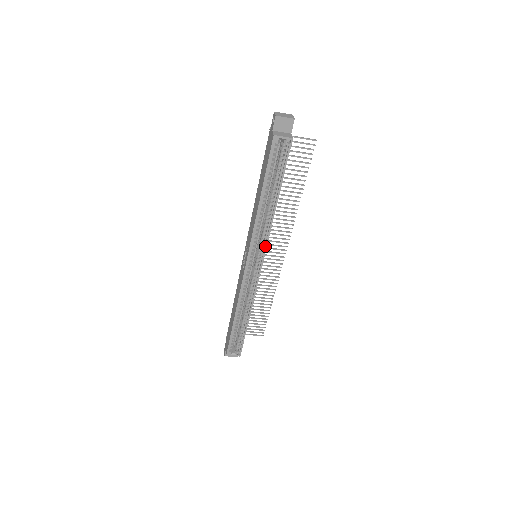
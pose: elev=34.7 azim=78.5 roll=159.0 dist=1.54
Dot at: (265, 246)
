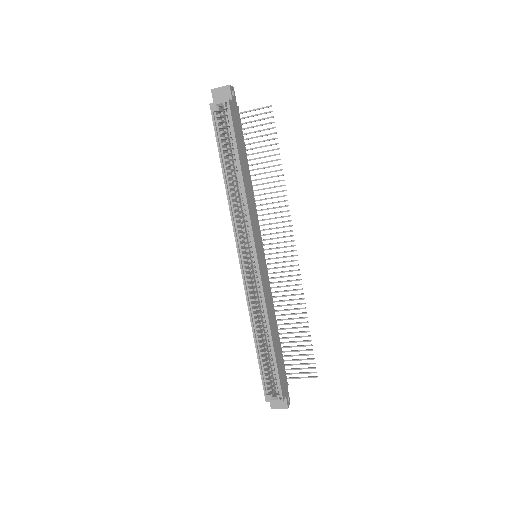
Dot at: (251, 233)
